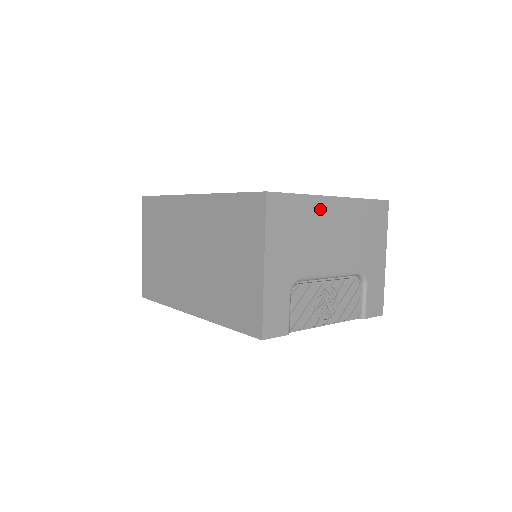
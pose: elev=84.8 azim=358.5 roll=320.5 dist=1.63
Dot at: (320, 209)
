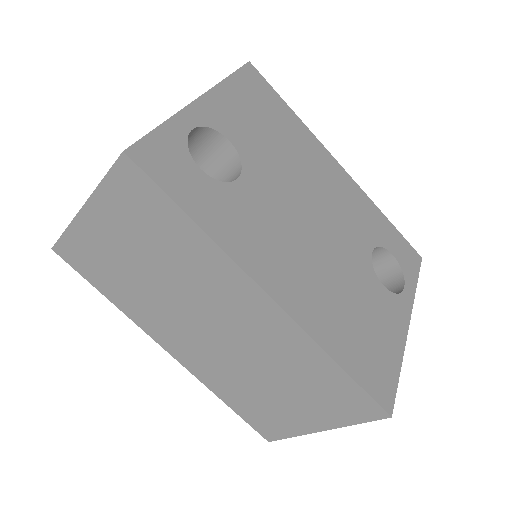
Dot at: occluded
